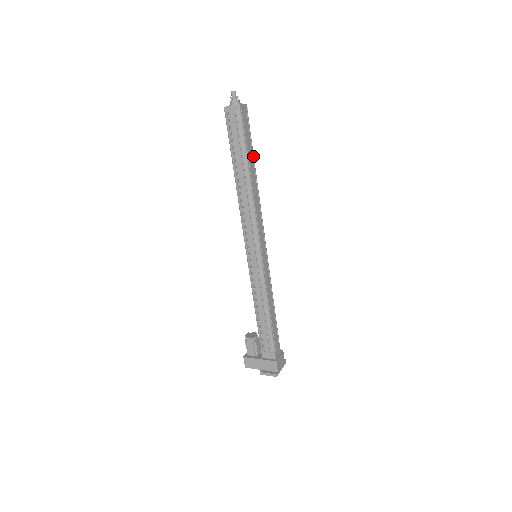
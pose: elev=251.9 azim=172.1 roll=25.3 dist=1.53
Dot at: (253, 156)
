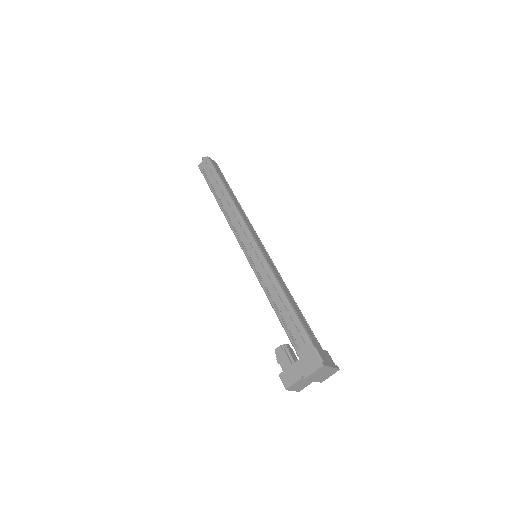
Dot at: (230, 188)
